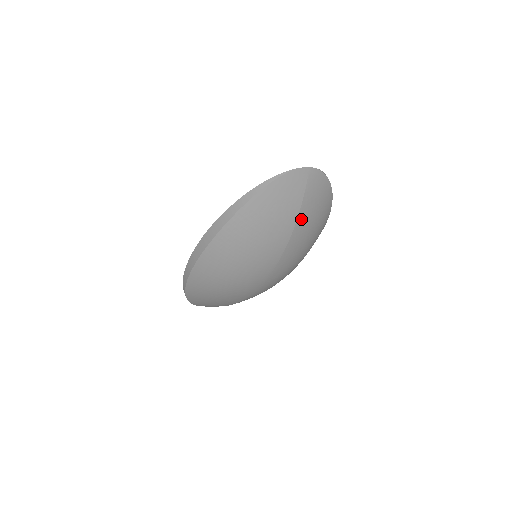
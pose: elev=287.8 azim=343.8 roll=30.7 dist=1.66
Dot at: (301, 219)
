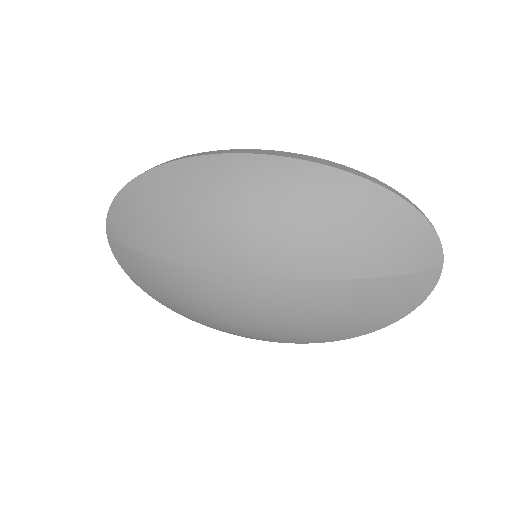
Dot at: (370, 285)
